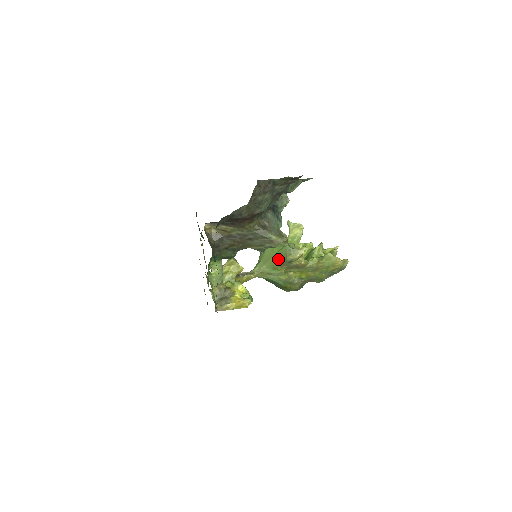
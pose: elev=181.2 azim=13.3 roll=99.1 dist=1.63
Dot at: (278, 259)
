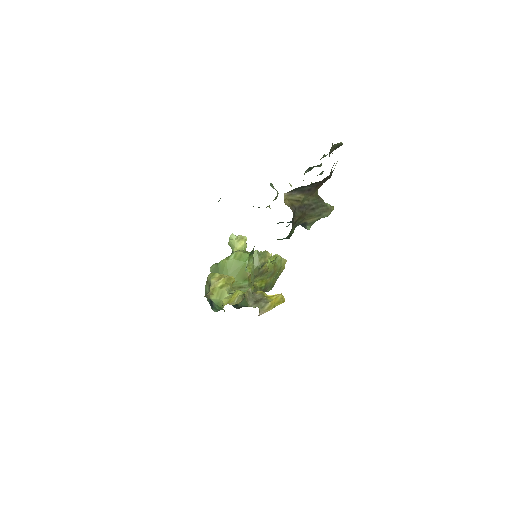
Dot at: occluded
